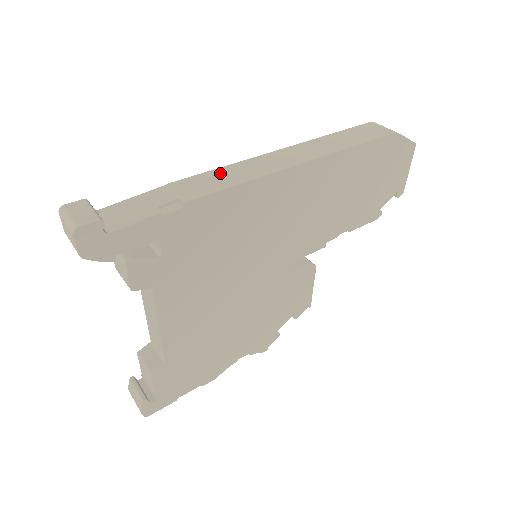
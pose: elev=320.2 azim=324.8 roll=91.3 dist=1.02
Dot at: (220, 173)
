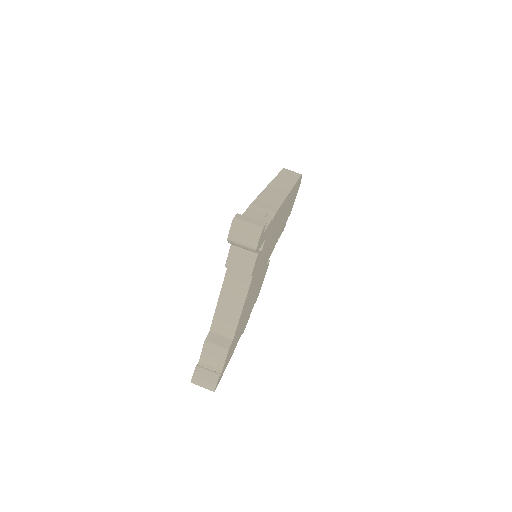
Dot at: (265, 197)
